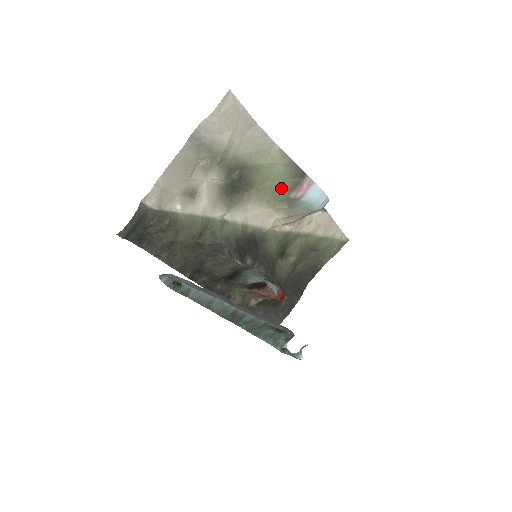
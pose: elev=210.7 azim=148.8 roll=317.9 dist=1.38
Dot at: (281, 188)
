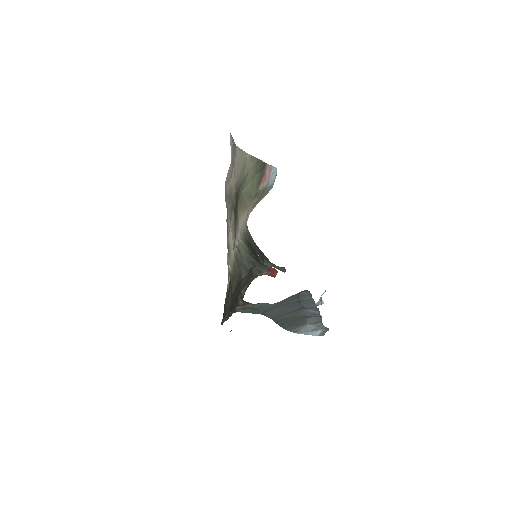
Dot at: (252, 187)
